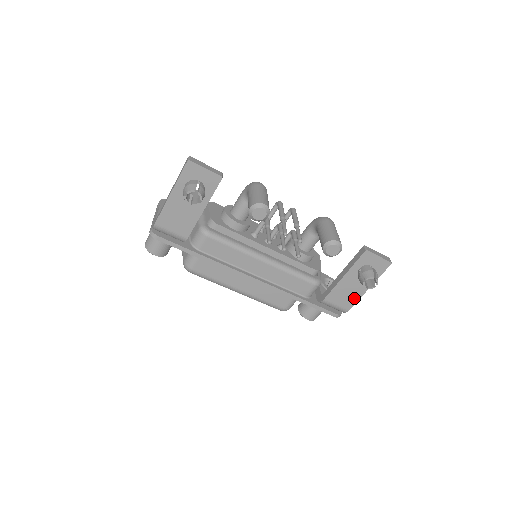
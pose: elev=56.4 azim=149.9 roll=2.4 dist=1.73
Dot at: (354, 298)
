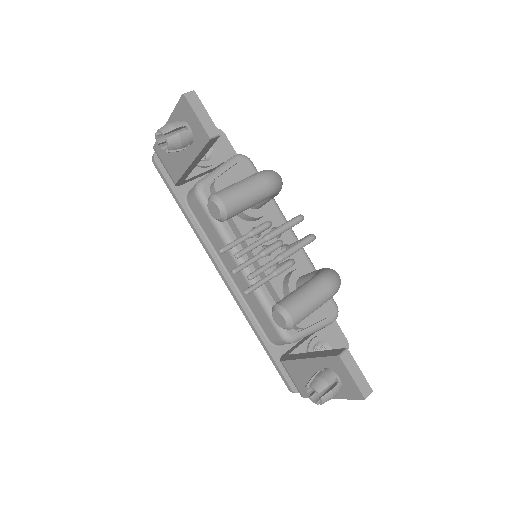
Dot at: (312, 391)
